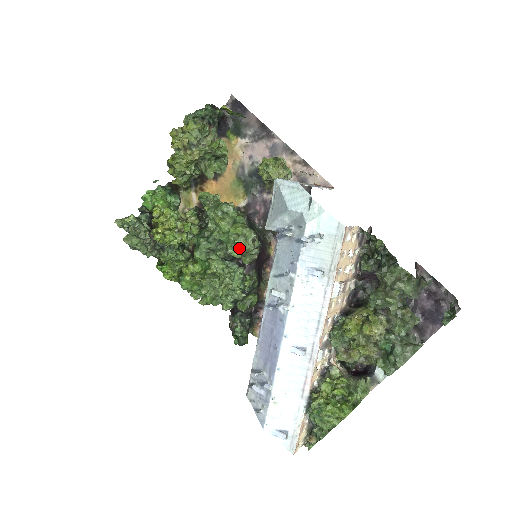
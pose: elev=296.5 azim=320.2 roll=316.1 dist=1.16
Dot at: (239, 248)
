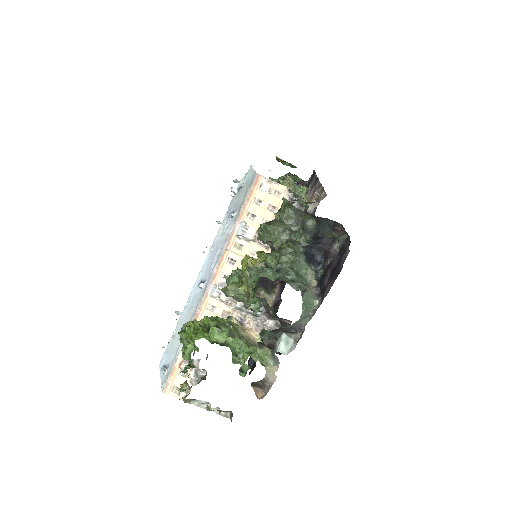
Dot at: occluded
